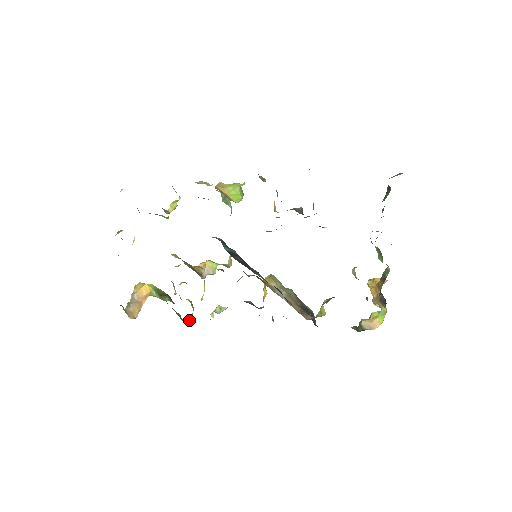
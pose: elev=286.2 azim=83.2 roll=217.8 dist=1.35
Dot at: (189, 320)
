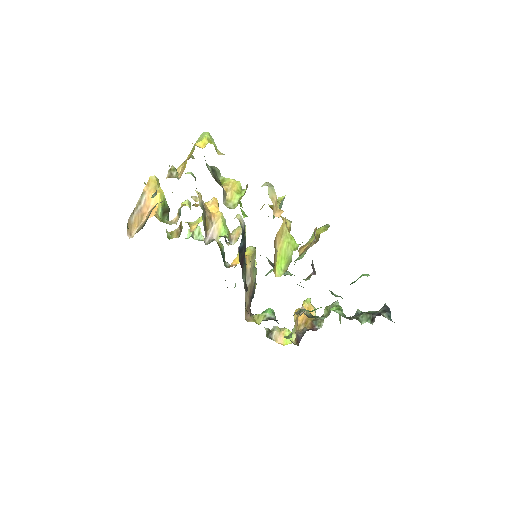
Dot at: (170, 234)
